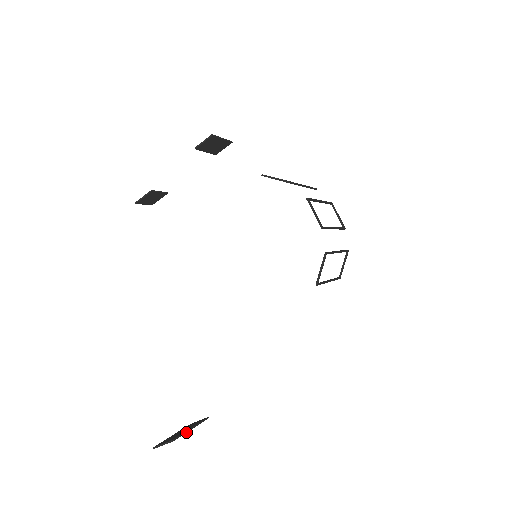
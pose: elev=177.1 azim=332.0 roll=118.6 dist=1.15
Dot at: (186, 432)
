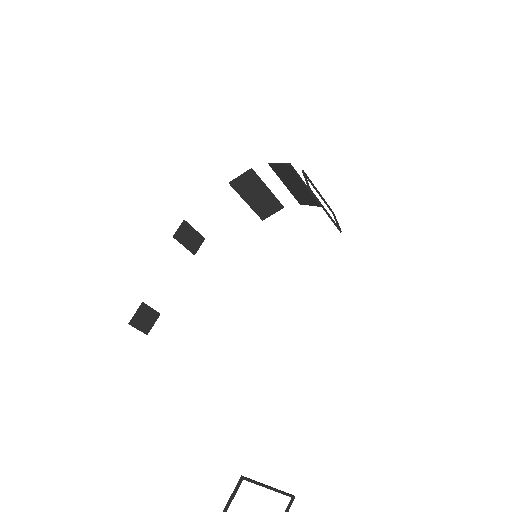
Dot at: (262, 484)
